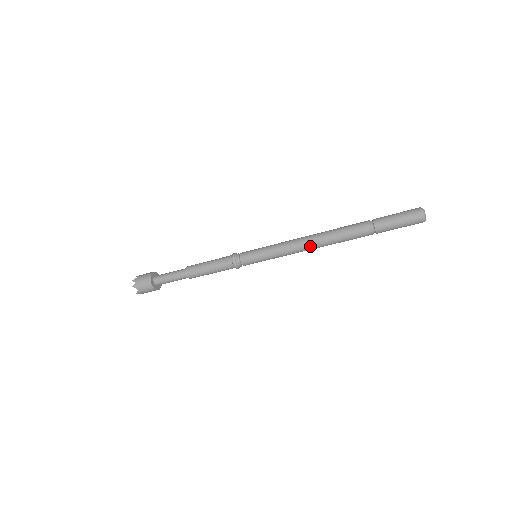
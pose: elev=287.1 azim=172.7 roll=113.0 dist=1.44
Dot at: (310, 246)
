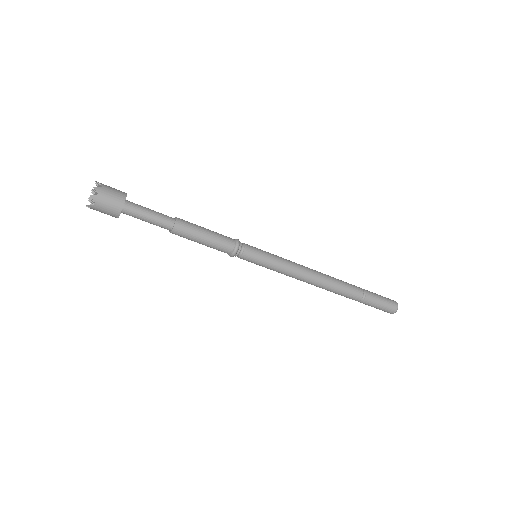
Dot at: (311, 281)
